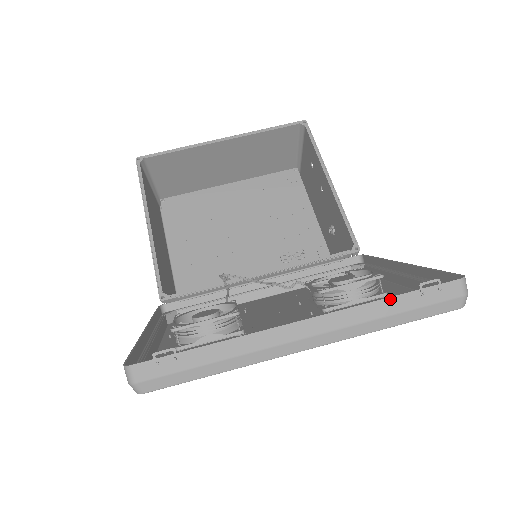
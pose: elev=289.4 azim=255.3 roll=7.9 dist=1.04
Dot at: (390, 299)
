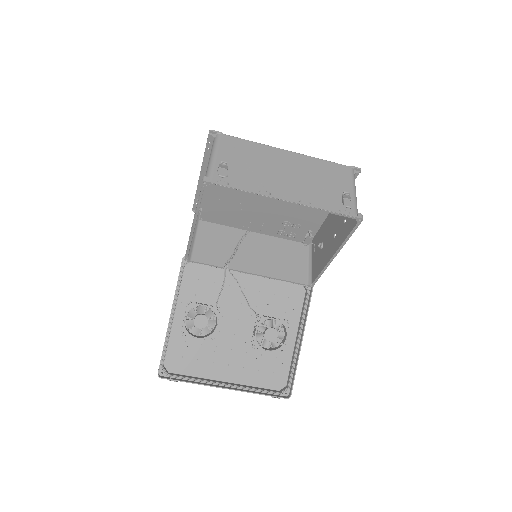
Dot at: (259, 394)
